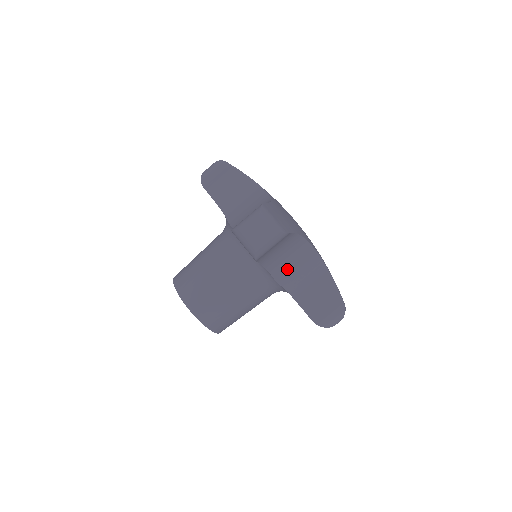
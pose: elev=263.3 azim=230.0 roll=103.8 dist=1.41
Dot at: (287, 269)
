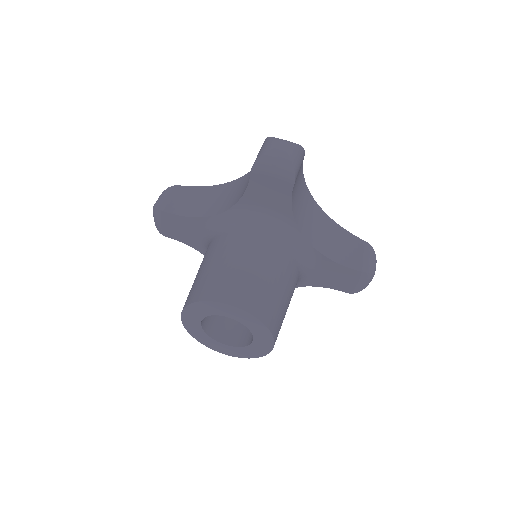
Dot at: (307, 224)
